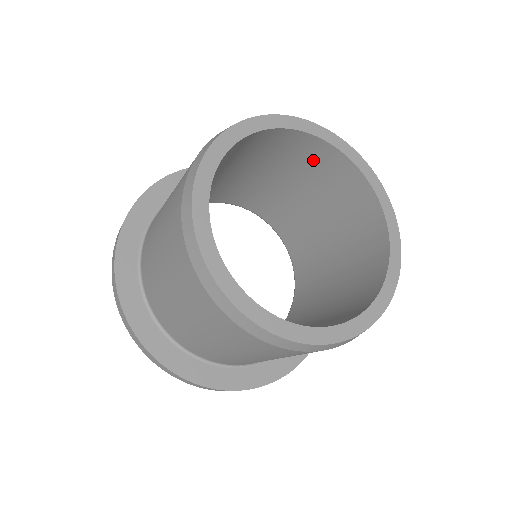
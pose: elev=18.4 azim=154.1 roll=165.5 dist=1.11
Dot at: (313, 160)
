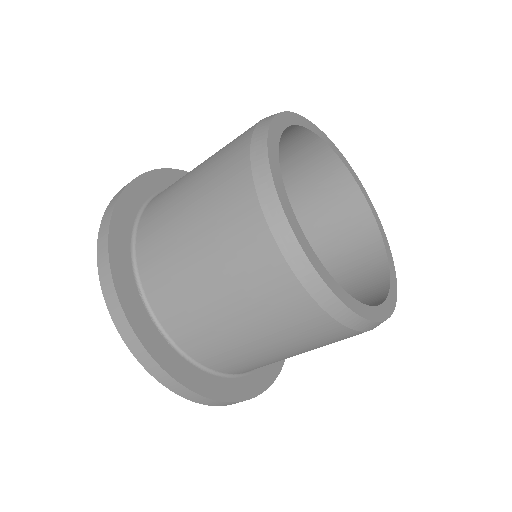
Dot at: (321, 180)
